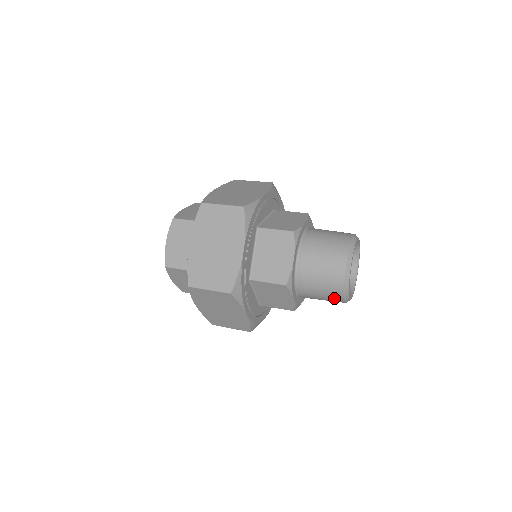
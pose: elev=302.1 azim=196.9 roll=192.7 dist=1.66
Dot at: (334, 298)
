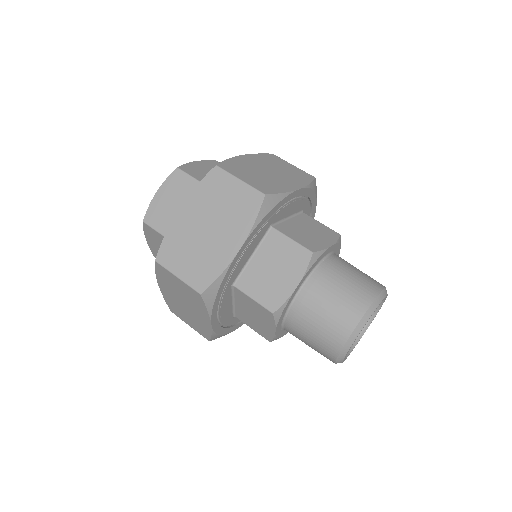
Dot at: (324, 353)
